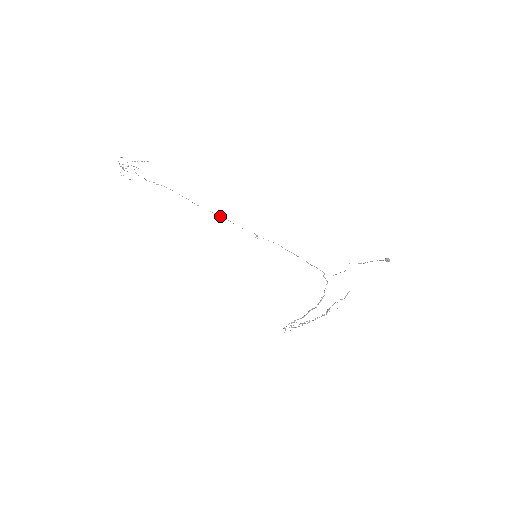
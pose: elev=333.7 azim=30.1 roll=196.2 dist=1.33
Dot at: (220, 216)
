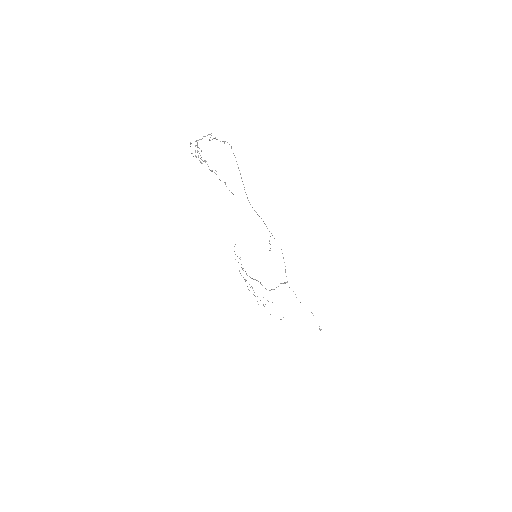
Dot at: occluded
